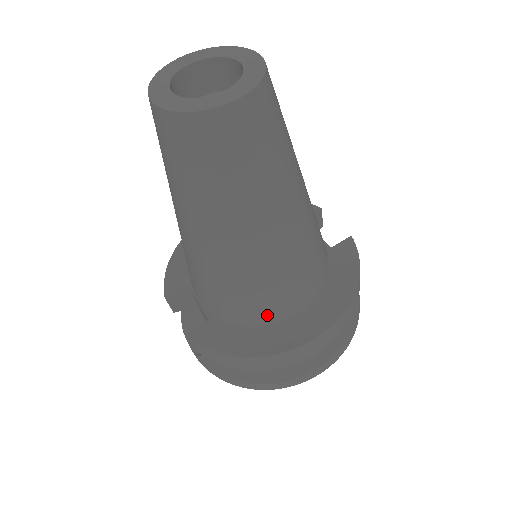
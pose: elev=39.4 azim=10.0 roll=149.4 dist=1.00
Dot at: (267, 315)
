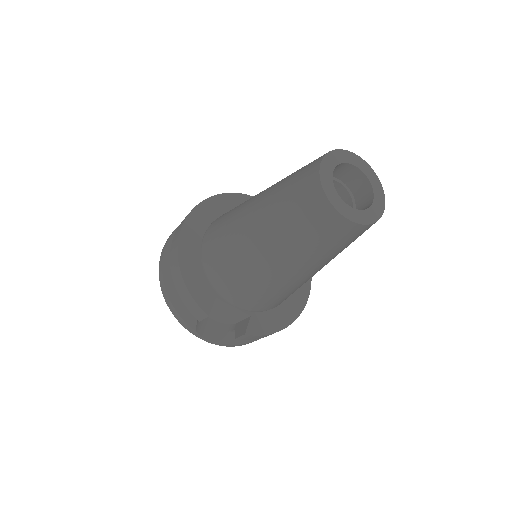
Dot at: occluded
